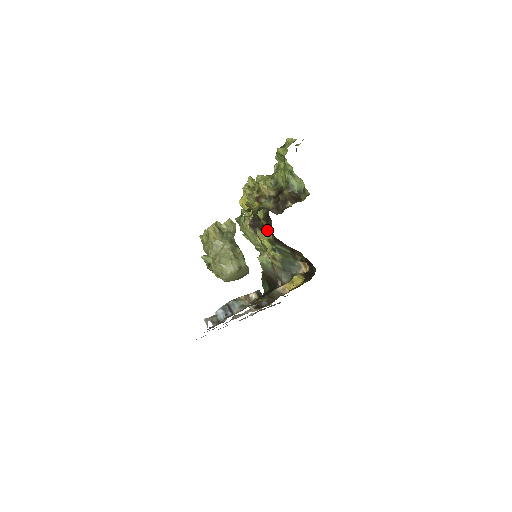
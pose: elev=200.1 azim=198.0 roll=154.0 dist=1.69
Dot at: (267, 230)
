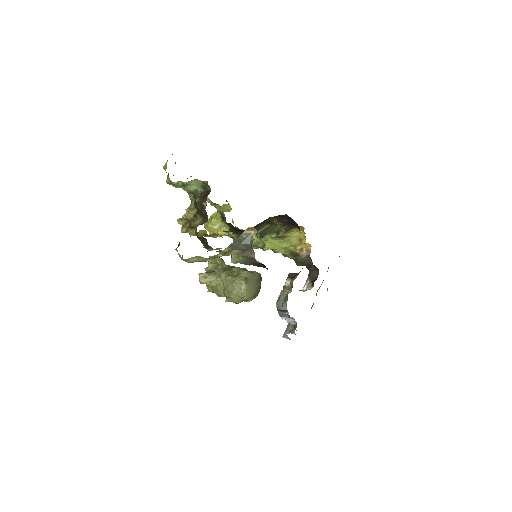
Dot at: (230, 234)
